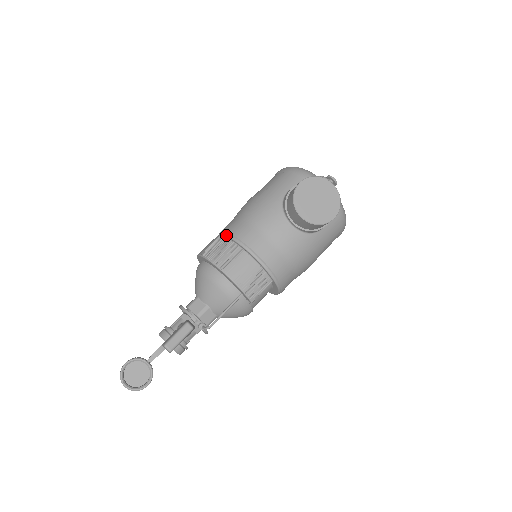
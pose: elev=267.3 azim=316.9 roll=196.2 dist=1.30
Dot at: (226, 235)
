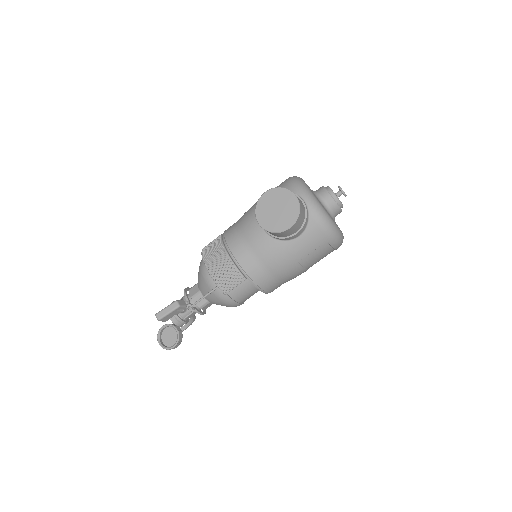
Dot at: (222, 234)
